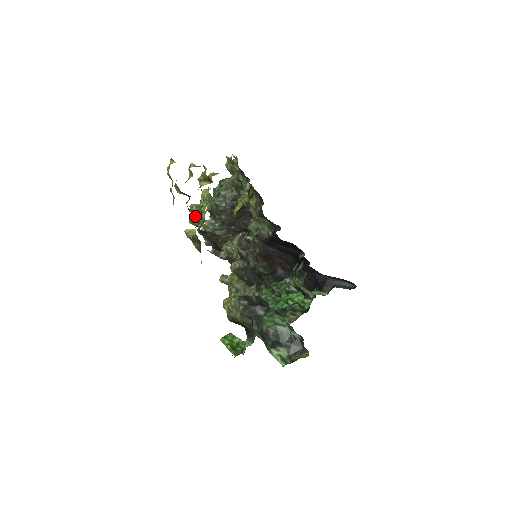
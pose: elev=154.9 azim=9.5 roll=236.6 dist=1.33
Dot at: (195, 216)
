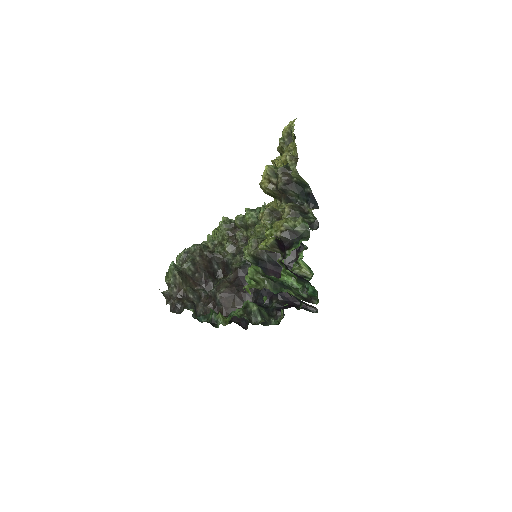
Dot at: occluded
